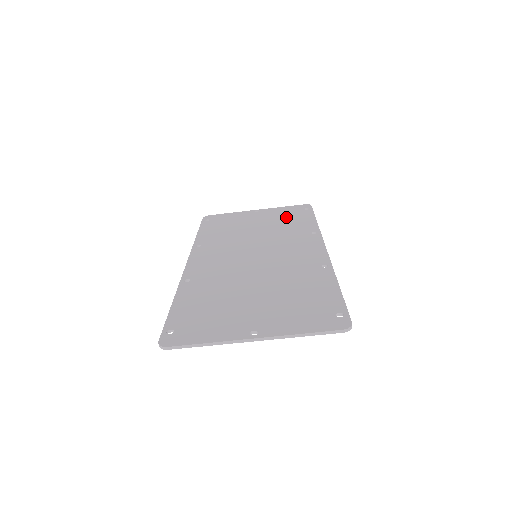
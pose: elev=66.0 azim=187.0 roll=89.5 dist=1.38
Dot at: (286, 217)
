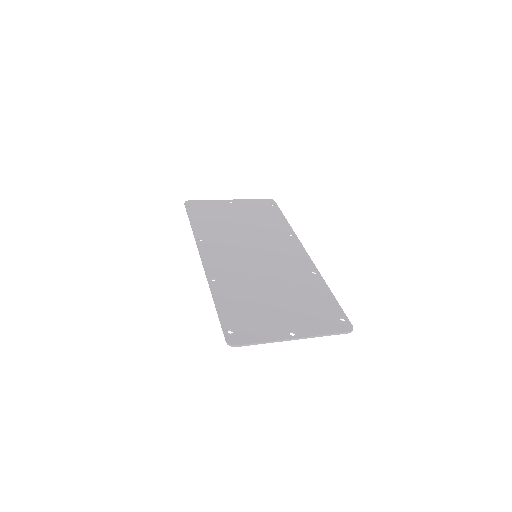
Dot at: (260, 213)
